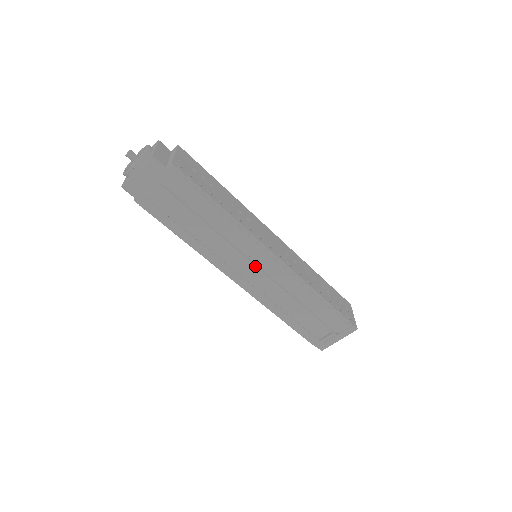
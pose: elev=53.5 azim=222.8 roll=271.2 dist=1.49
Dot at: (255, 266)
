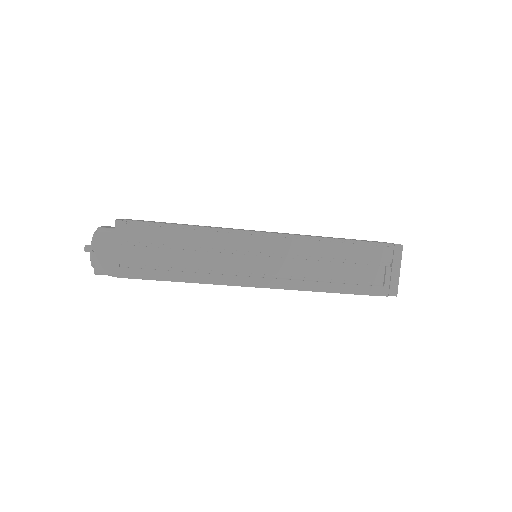
Dot at: (256, 256)
